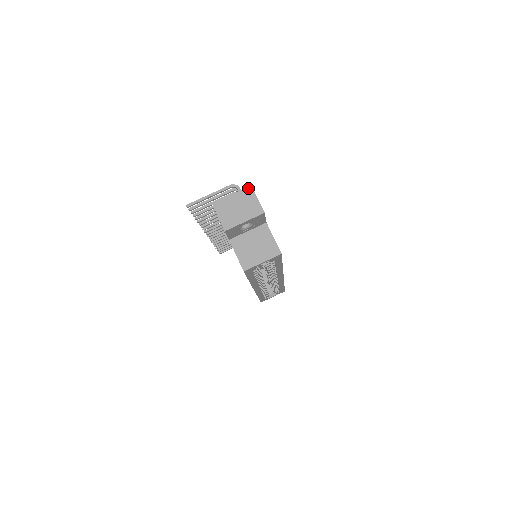
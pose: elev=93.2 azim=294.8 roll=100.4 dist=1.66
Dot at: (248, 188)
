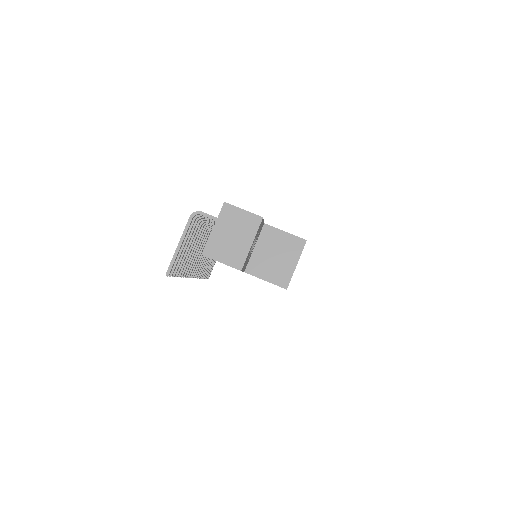
Dot at: (223, 207)
